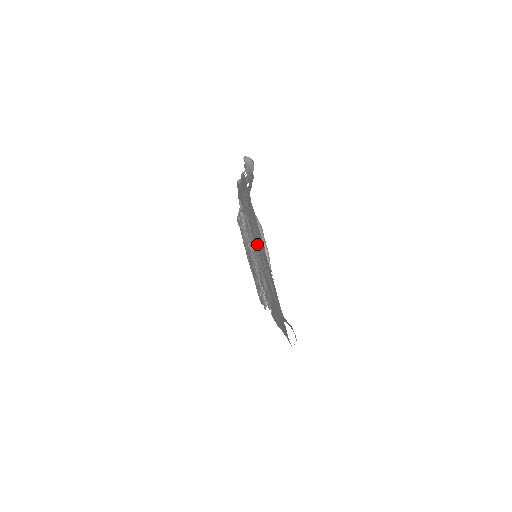
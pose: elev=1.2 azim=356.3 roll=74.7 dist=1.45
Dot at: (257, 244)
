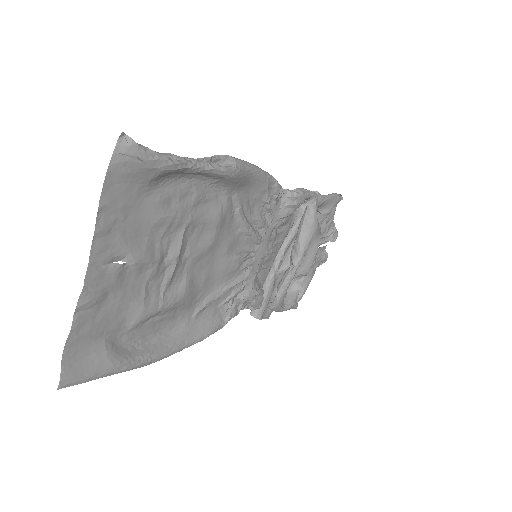
Dot at: (159, 249)
